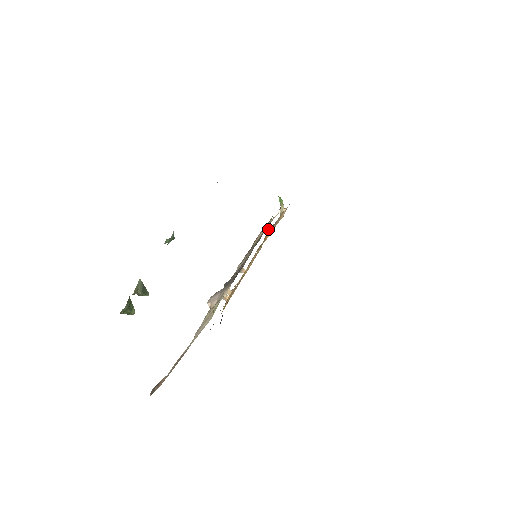
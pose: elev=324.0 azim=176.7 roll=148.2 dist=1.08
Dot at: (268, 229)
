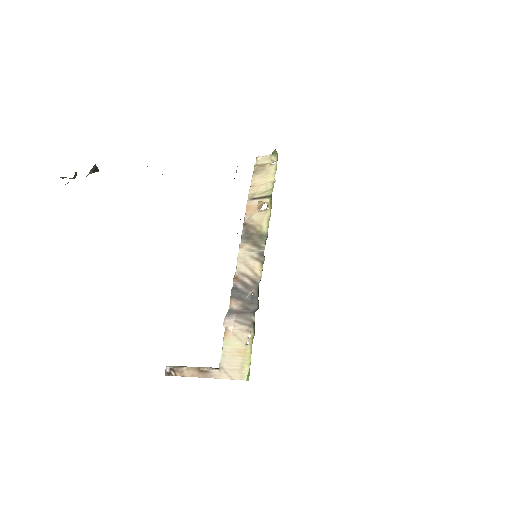
Dot at: (263, 203)
